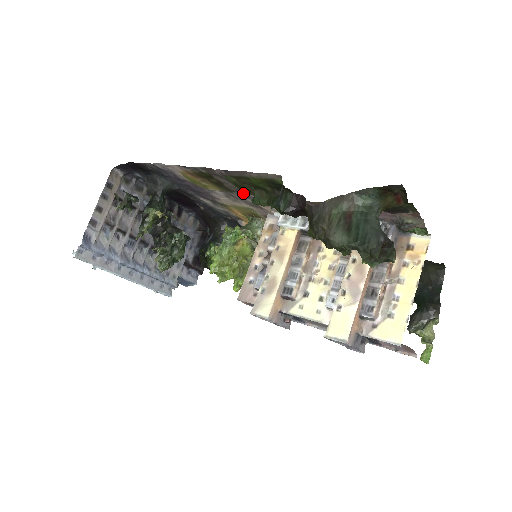
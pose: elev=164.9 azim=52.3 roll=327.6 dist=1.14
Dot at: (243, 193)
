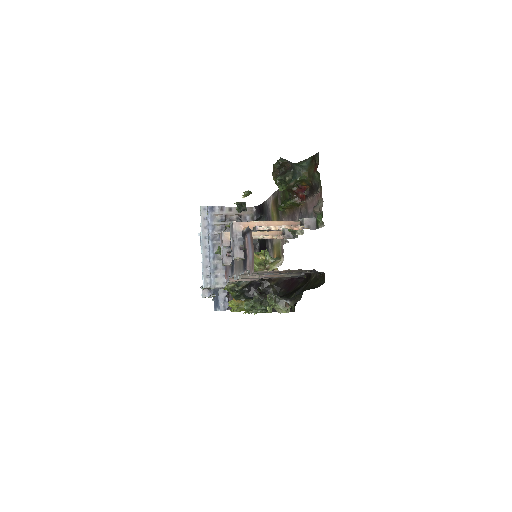
Dot at: (282, 219)
